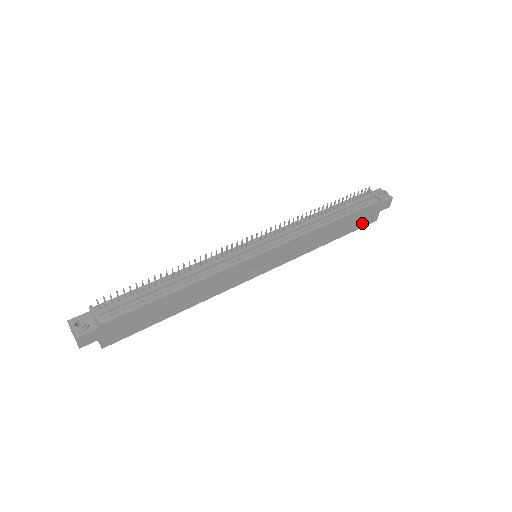
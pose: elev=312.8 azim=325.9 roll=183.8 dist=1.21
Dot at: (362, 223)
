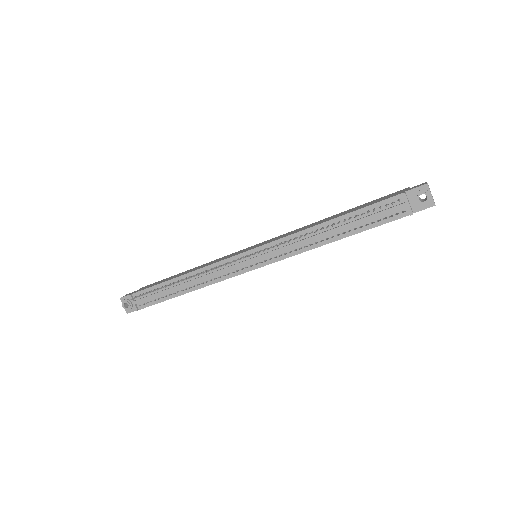
Dot at: occluded
